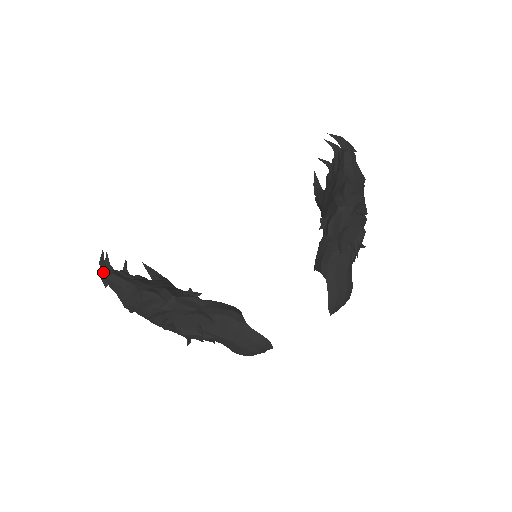
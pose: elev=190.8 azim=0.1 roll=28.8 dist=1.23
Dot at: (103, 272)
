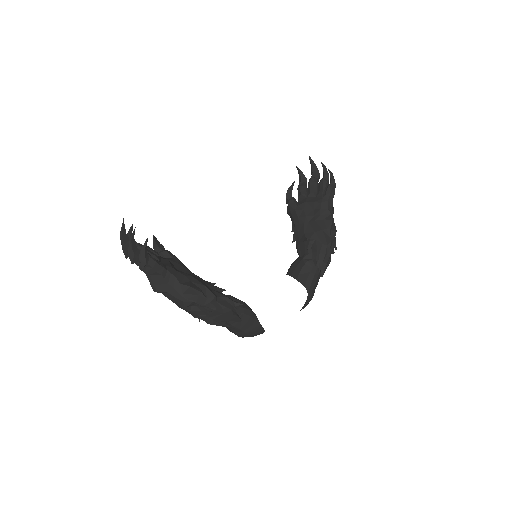
Dot at: (146, 258)
